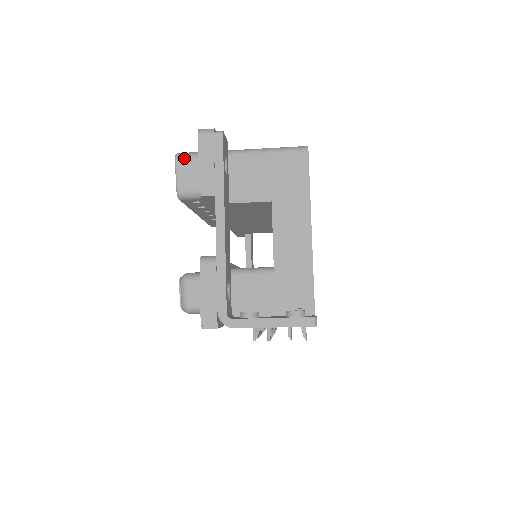
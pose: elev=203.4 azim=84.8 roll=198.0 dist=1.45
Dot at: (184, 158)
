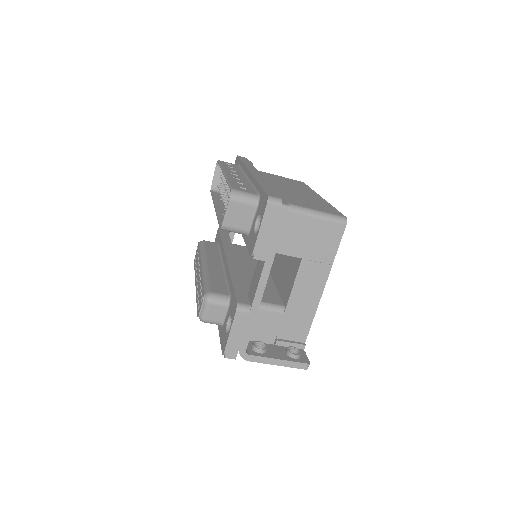
Dot at: (239, 200)
